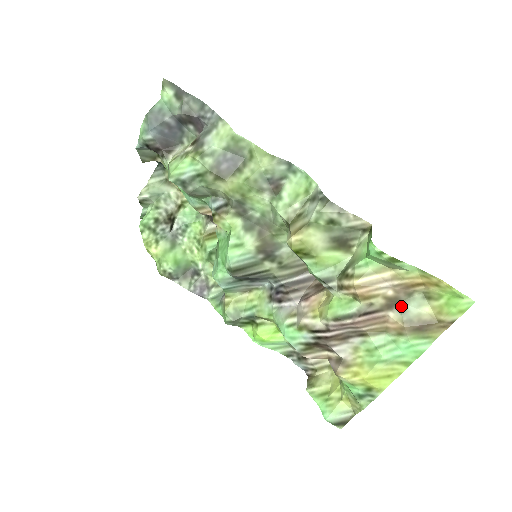
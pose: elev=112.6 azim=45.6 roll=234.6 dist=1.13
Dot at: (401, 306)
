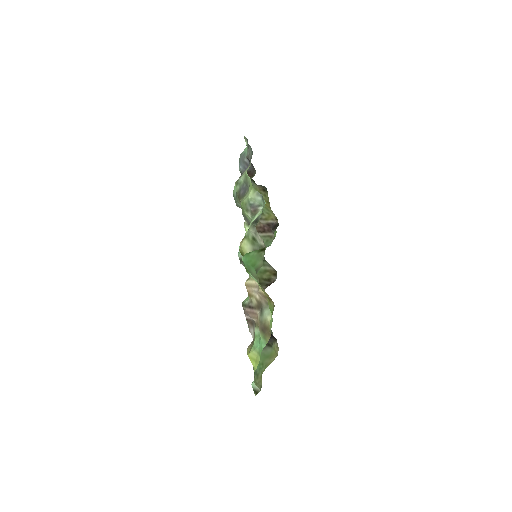
Dot at: (262, 310)
